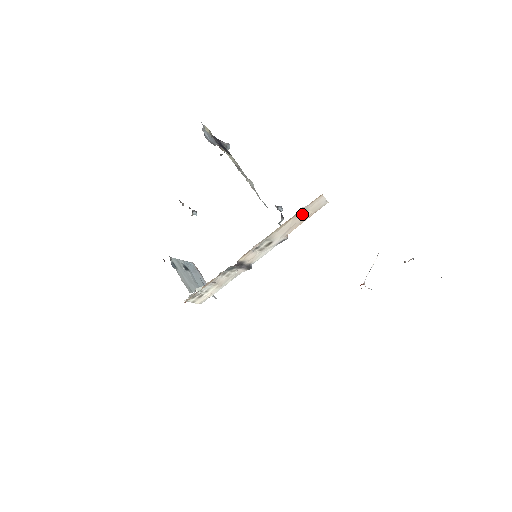
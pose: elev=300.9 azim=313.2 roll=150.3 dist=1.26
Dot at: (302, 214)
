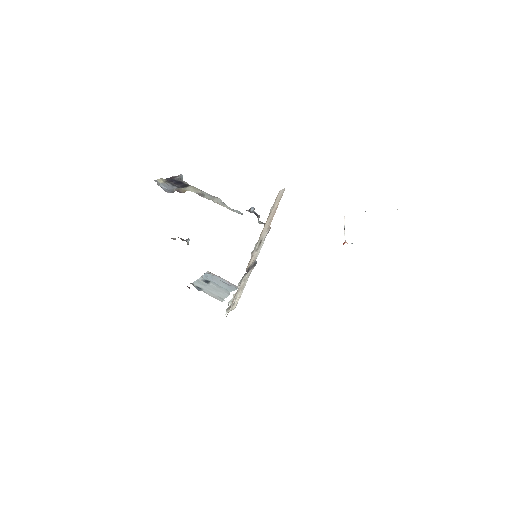
Dot at: (272, 211)
